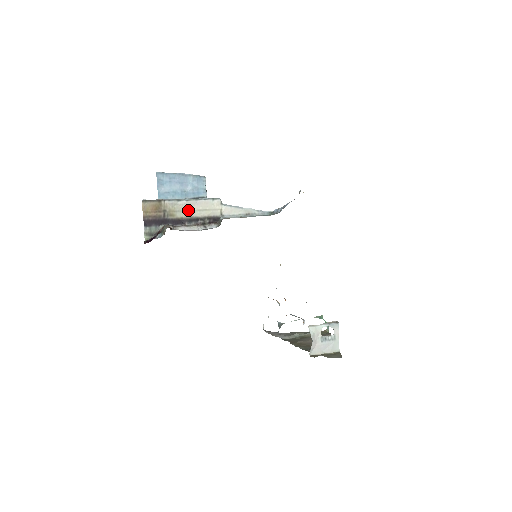
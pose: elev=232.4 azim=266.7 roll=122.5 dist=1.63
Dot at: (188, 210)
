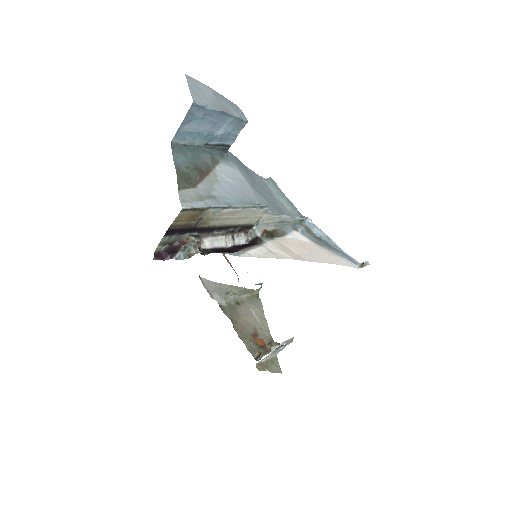
Dot at: (227, 218)
